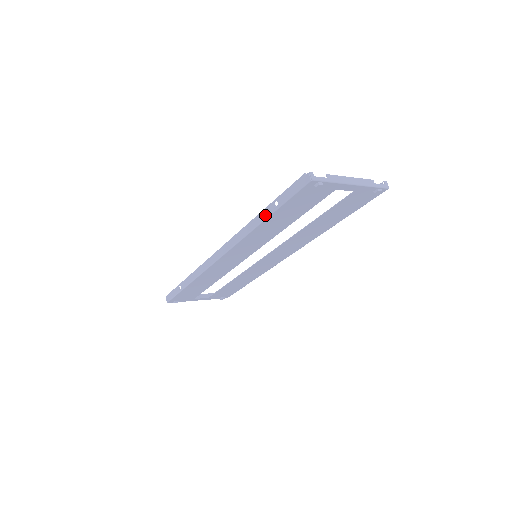
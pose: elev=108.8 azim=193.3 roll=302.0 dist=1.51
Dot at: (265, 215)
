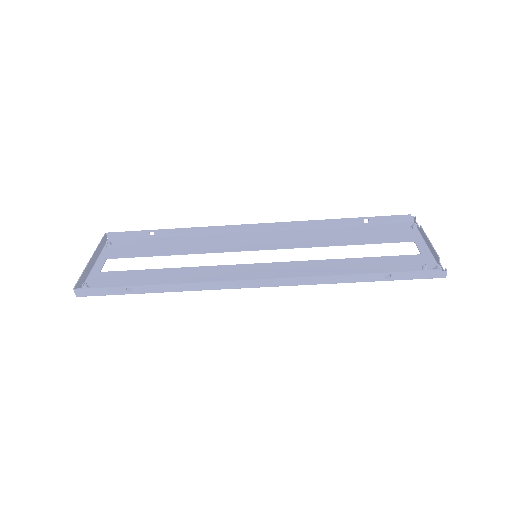
Dot at: (365, 279)
